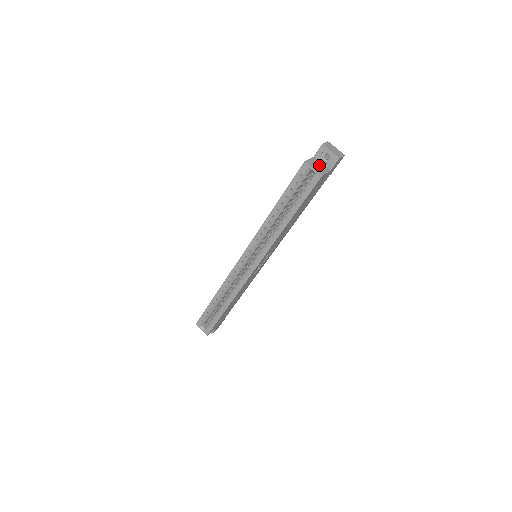
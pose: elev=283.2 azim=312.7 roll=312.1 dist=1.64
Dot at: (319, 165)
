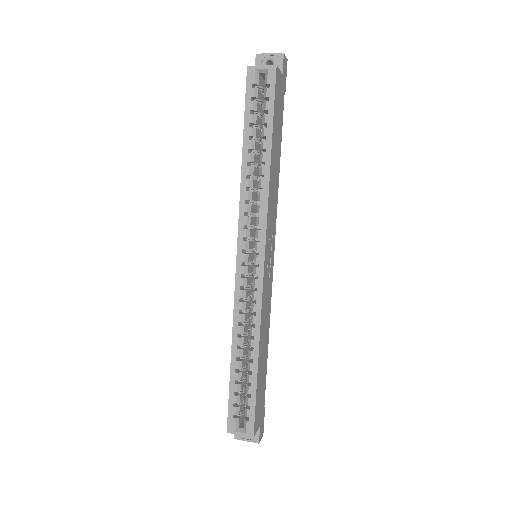
Dot at: occluded
